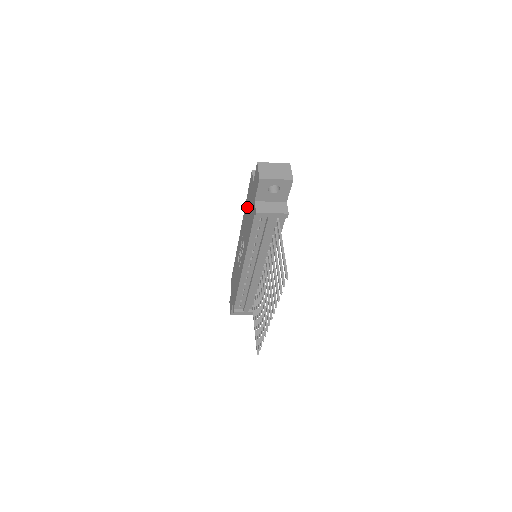
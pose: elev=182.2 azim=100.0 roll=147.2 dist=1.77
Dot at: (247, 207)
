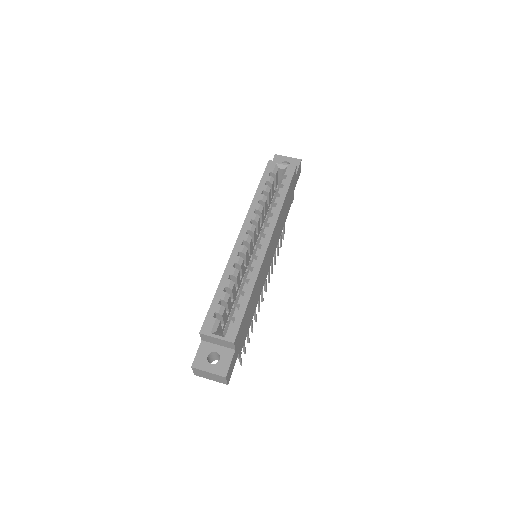
Dot at: occluded
